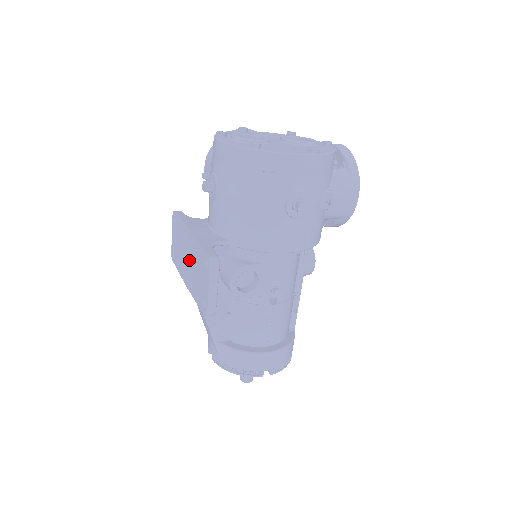
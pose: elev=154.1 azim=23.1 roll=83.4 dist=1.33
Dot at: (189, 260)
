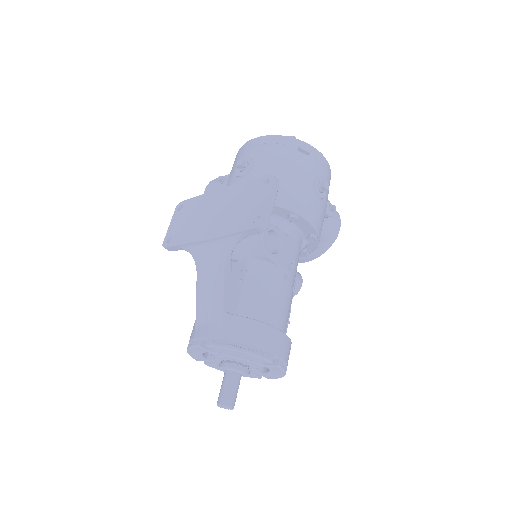
Dot at: (219, 211)
